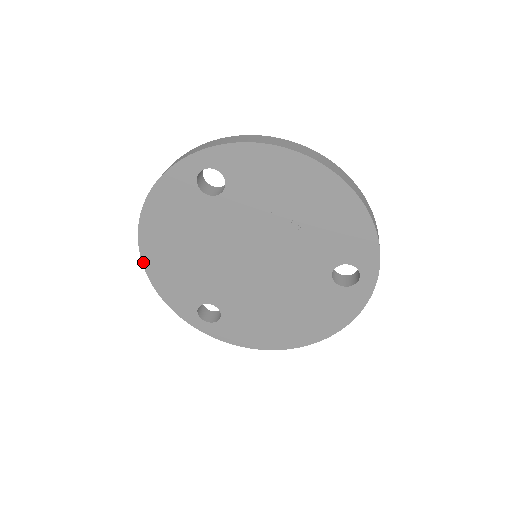
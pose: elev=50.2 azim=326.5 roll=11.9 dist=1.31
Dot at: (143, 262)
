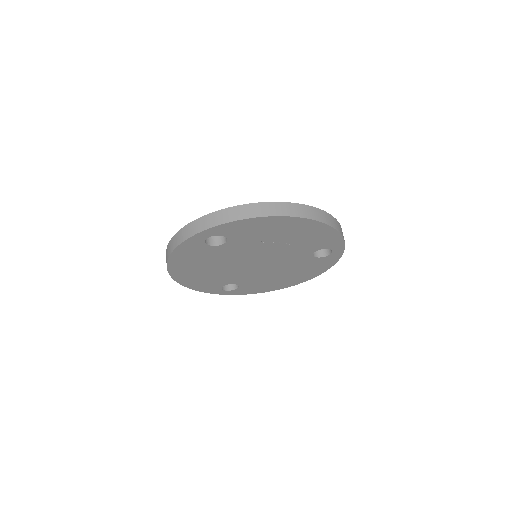
Dot at: (175, 280)
